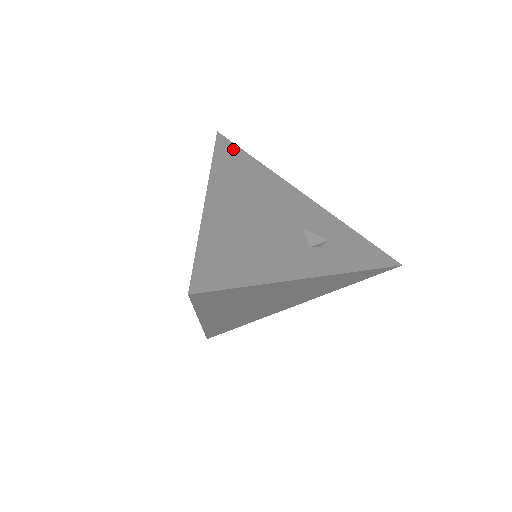
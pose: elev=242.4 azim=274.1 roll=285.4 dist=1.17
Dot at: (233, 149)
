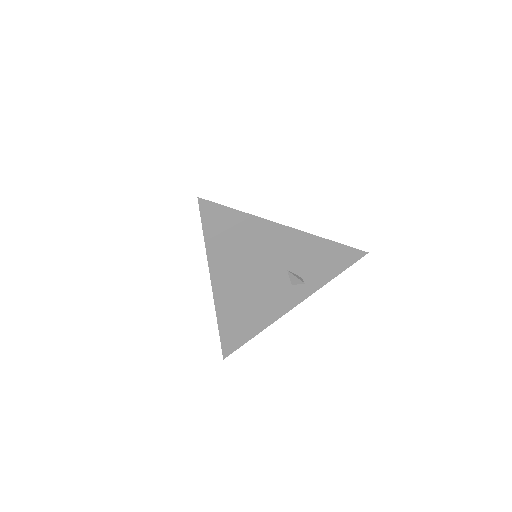
Dot at: (218, 214)
